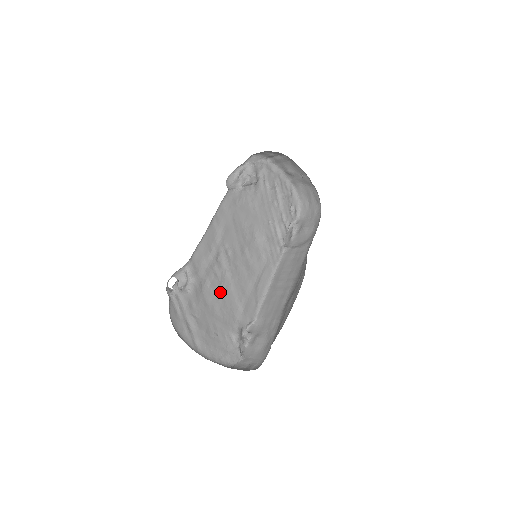
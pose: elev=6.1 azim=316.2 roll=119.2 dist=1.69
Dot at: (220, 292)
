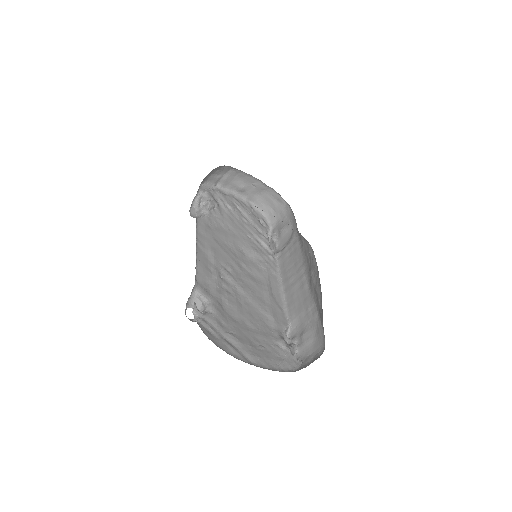
Dot at: (241, 307)
